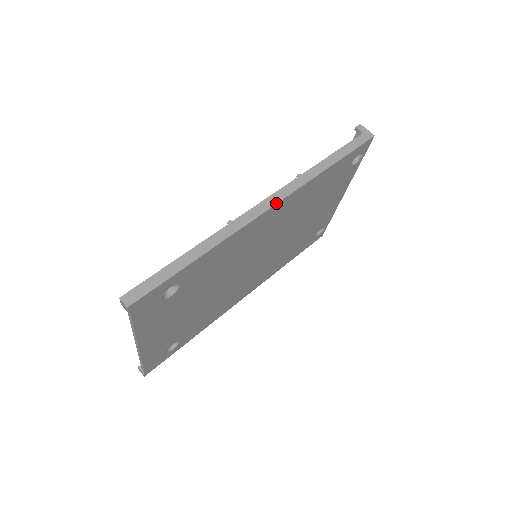
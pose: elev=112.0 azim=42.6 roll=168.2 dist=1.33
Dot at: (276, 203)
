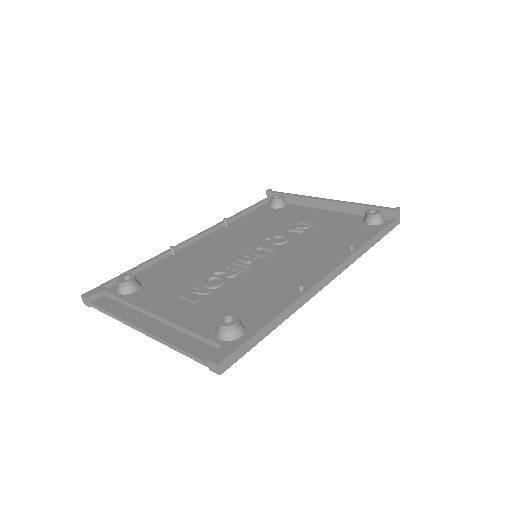
Dot at: (334, 278)
